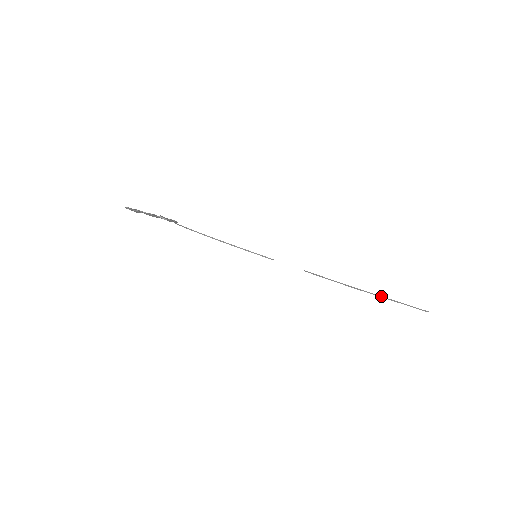
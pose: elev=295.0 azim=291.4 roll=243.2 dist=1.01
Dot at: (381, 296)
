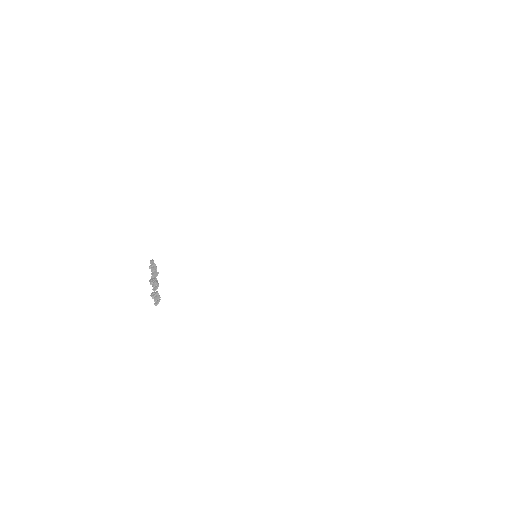
Dot at: occluded
